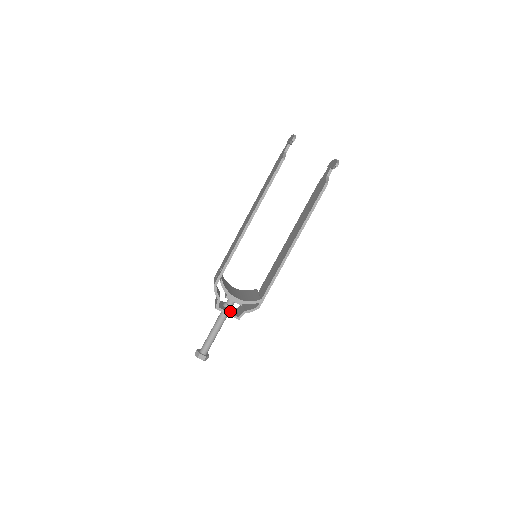
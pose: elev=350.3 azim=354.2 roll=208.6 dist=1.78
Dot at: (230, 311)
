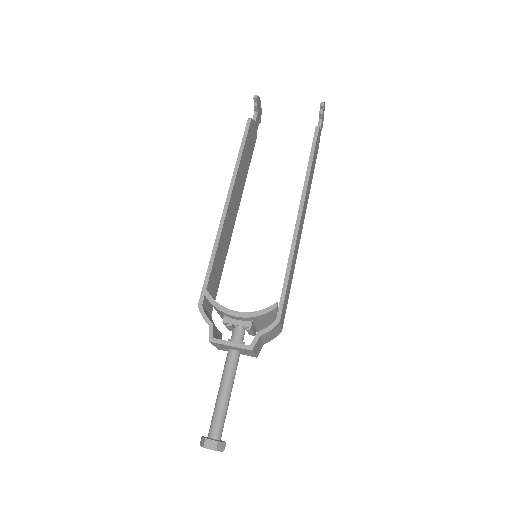
Dot at: occluded
